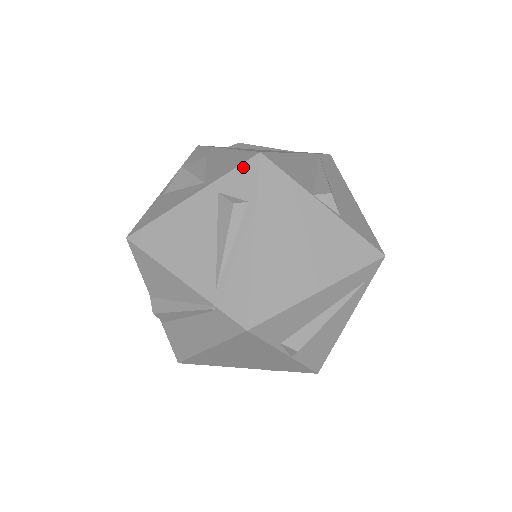
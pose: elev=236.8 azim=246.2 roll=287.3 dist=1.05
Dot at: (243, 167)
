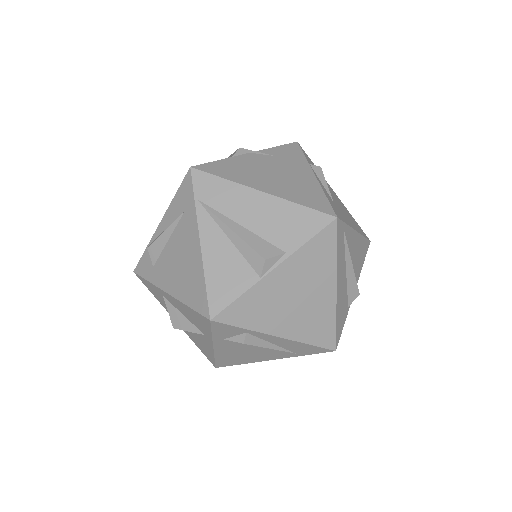
Dot at: (215, 328)
